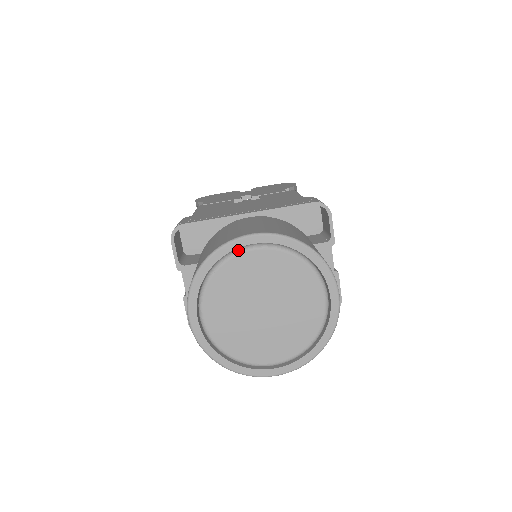
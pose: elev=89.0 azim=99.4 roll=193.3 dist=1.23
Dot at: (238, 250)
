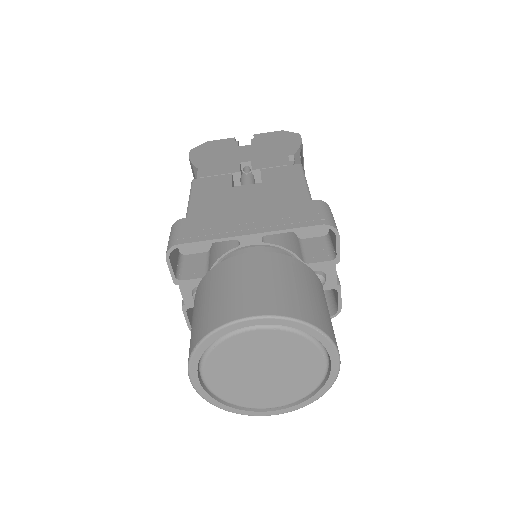
Dot at: (239, 329)
